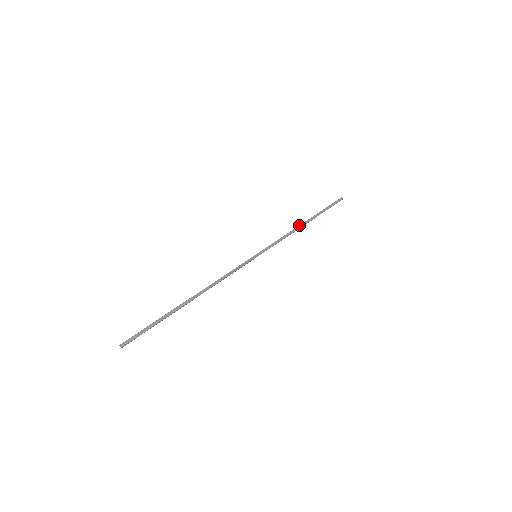
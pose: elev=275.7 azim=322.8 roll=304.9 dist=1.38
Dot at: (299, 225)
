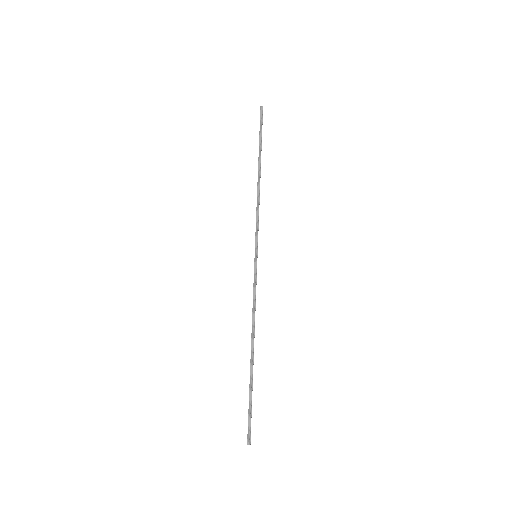
Dot at: (257, 183)
